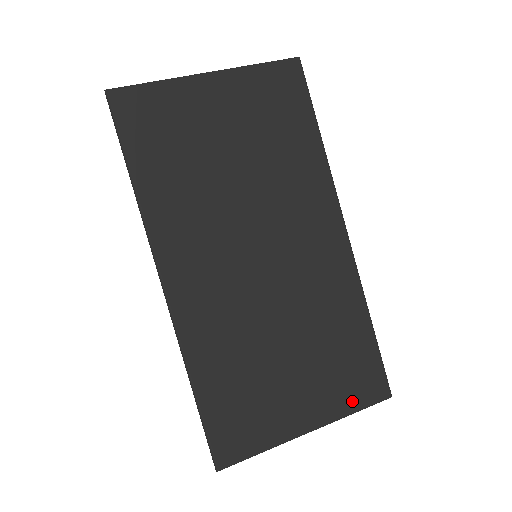
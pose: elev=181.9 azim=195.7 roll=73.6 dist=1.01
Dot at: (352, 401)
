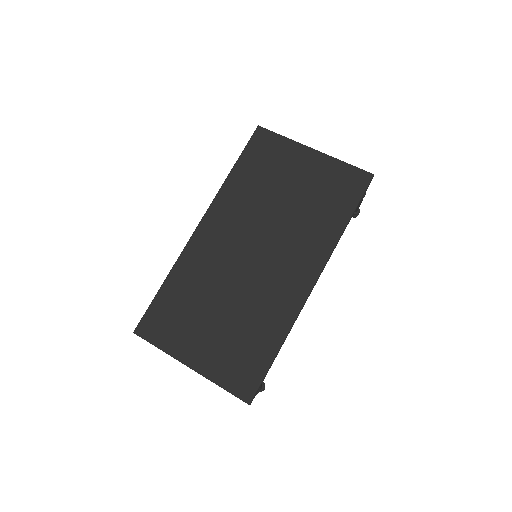
Dot at: (225, 378)
